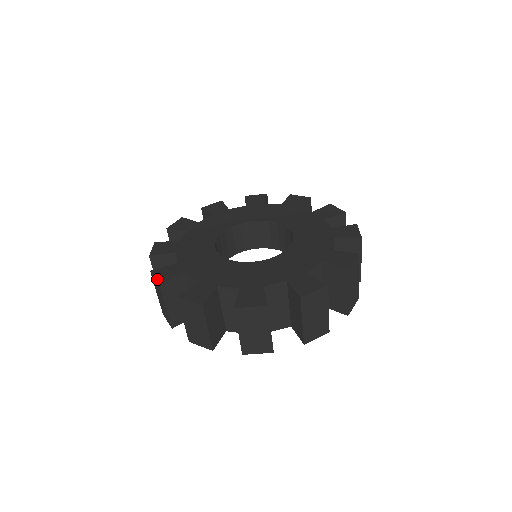
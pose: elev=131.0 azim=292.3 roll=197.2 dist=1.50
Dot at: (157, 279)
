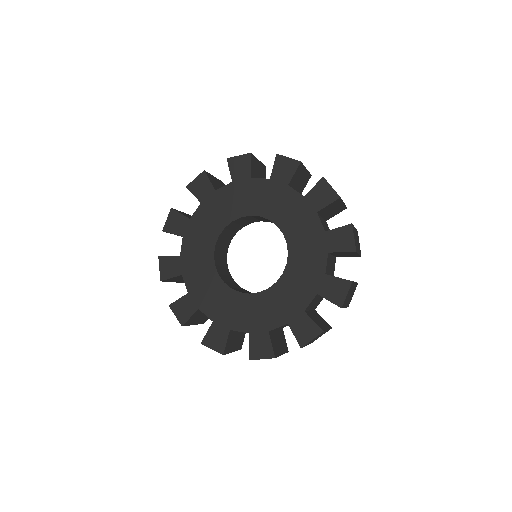
Dot at: (166, 223)
